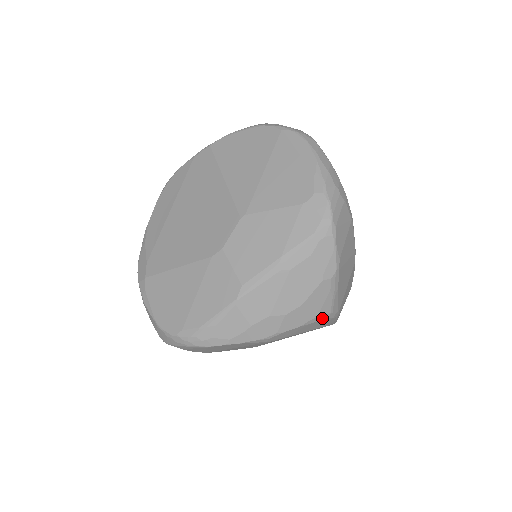
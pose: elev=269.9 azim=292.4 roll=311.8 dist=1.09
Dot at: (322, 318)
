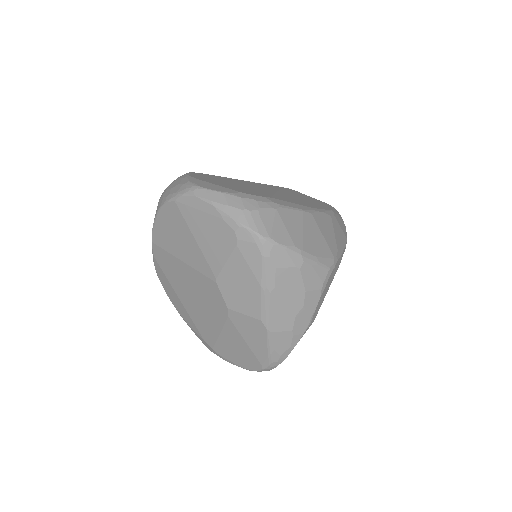
Dot at: (327, 278)
